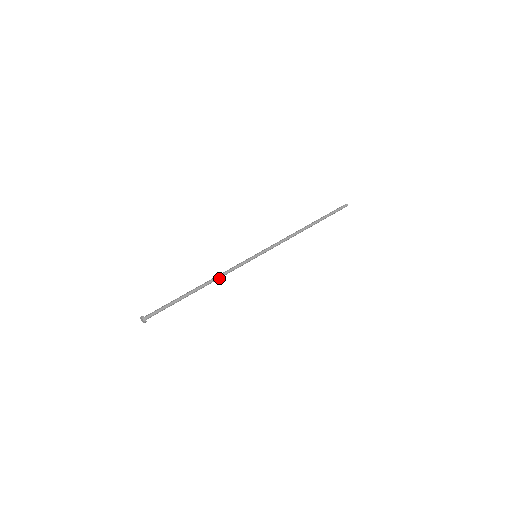
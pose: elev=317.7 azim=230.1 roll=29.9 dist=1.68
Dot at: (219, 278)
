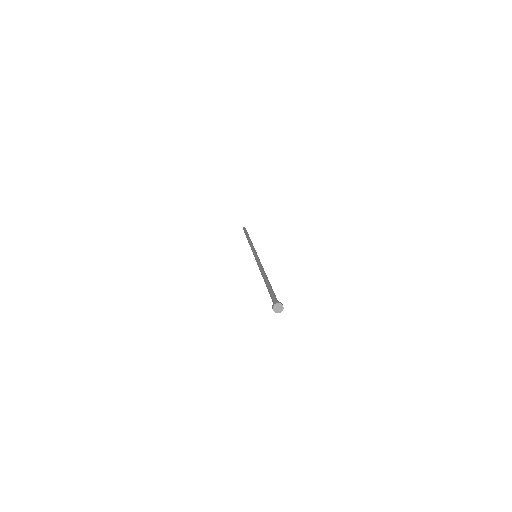
Dot at: occluded
